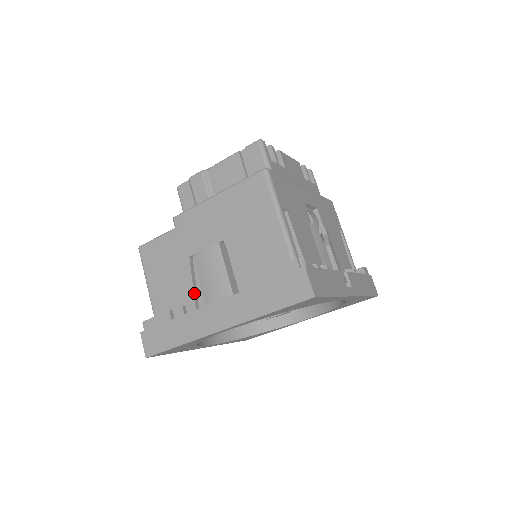
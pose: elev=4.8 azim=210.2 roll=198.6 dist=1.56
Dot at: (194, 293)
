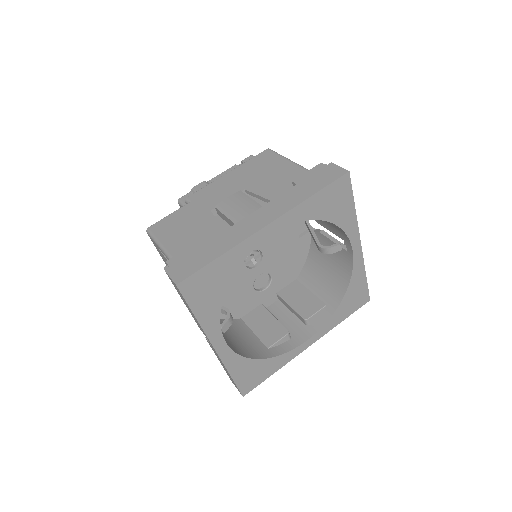
Dot at: (223, 229)
